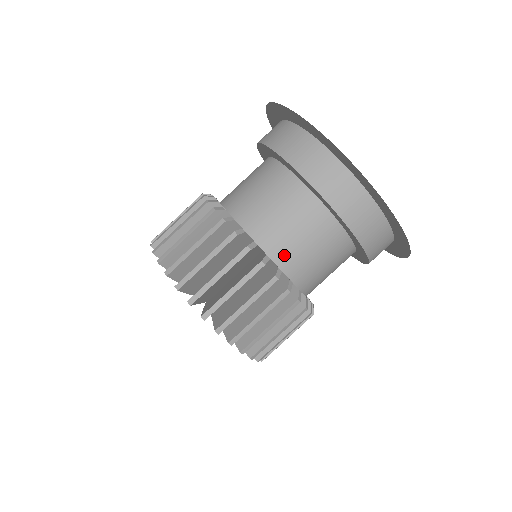
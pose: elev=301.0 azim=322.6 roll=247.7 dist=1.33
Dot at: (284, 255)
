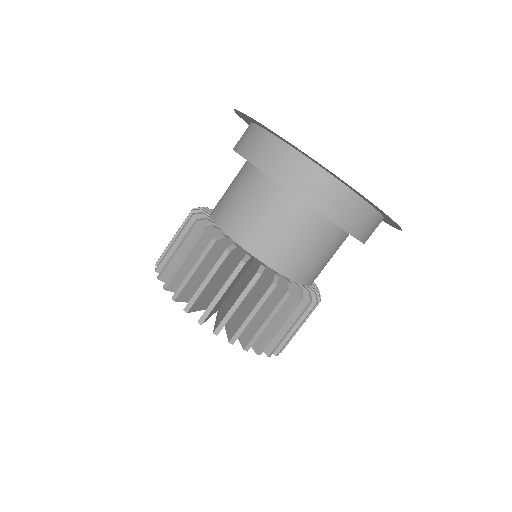
Dot at: (307, 275)
